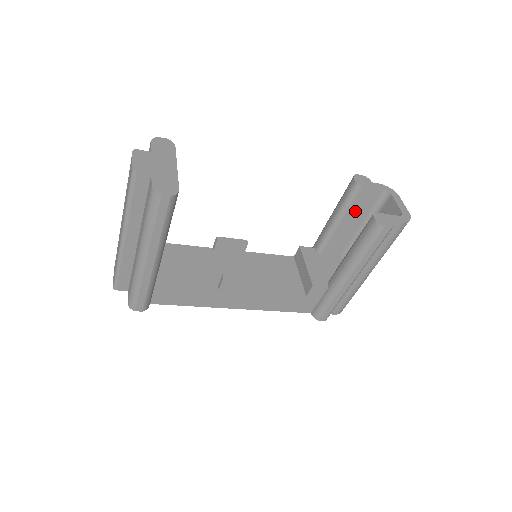
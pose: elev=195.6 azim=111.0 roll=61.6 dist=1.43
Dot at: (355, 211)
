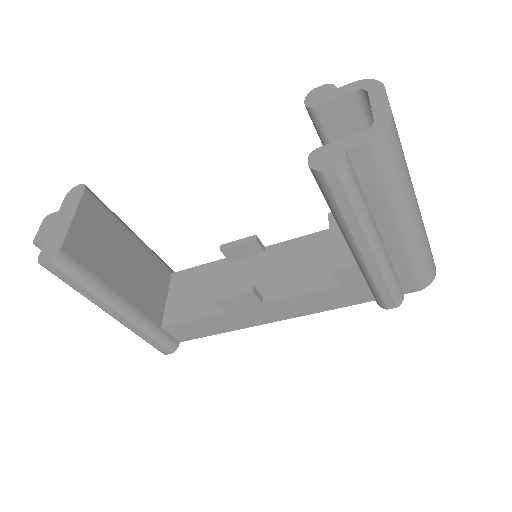
Dot at: occluded
